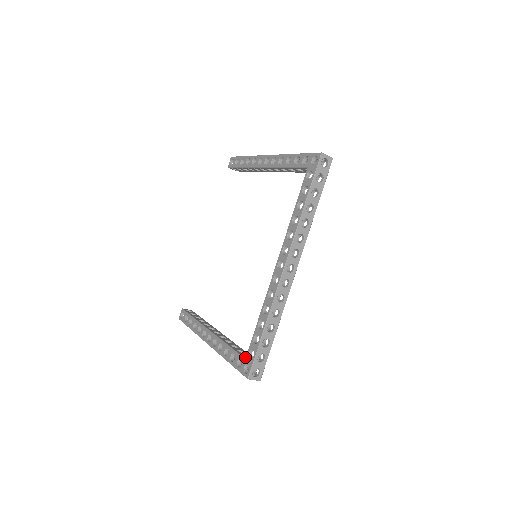
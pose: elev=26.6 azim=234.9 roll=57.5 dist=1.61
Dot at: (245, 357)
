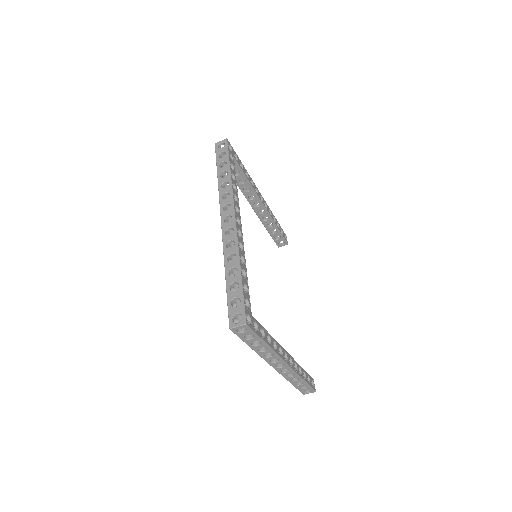
Dot at: occluded
